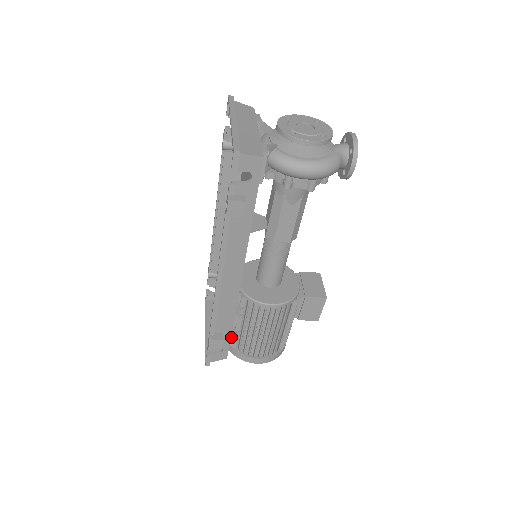
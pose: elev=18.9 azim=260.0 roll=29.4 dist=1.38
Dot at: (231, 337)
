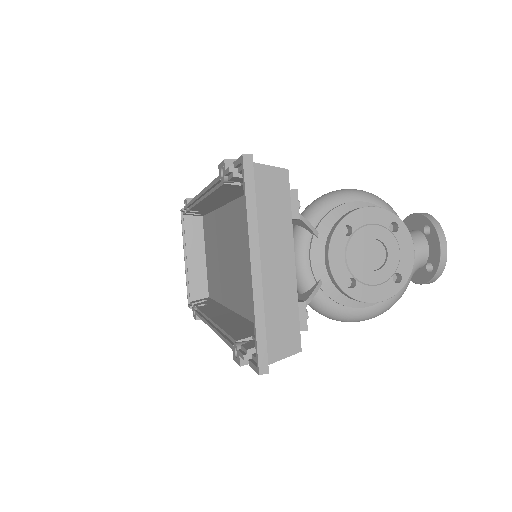
Dot at: occluded
